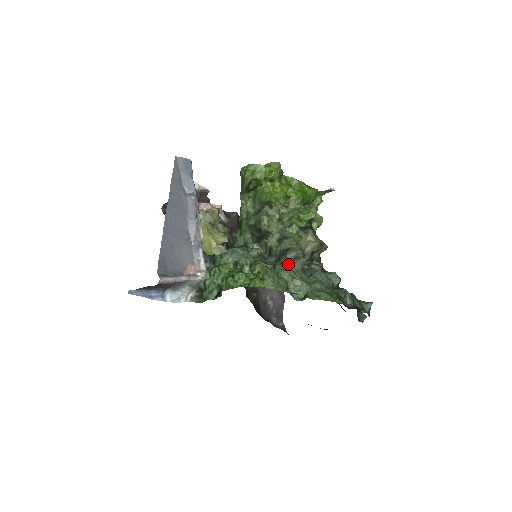
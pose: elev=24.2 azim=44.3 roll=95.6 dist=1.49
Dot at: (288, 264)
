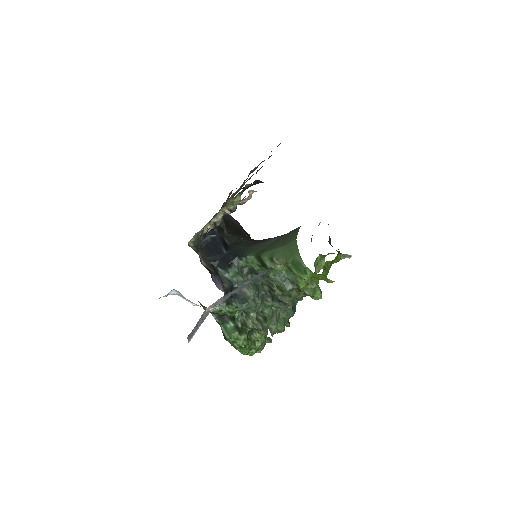
Dot at: occluded
